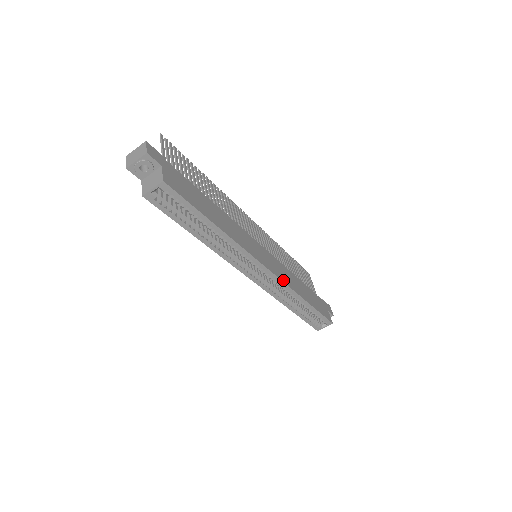
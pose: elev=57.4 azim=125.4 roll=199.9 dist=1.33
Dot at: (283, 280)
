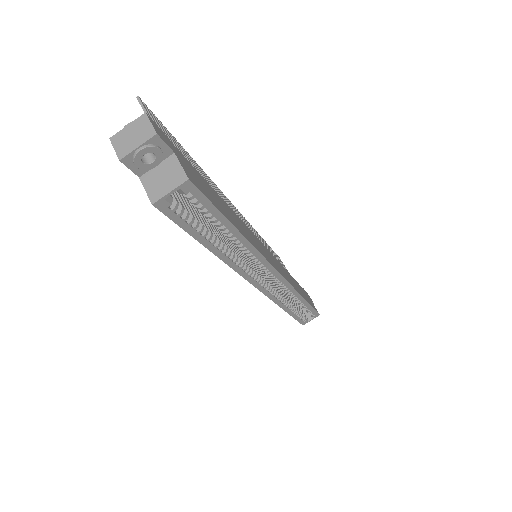
Dot at: (288, 281)
